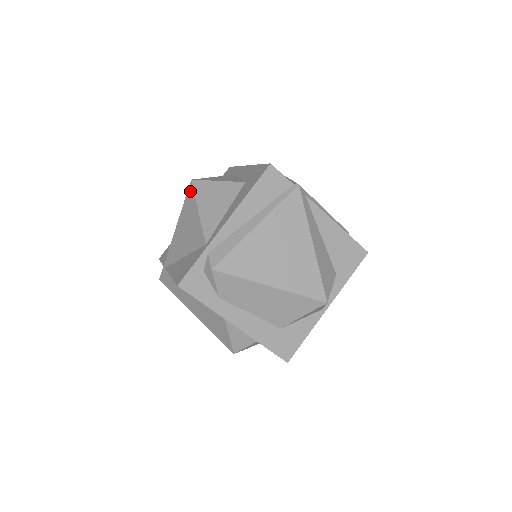
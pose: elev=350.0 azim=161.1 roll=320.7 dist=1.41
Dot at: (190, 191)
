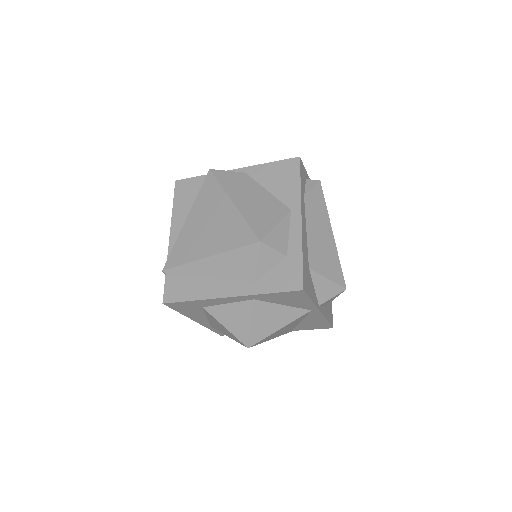
Dot at: occluded
